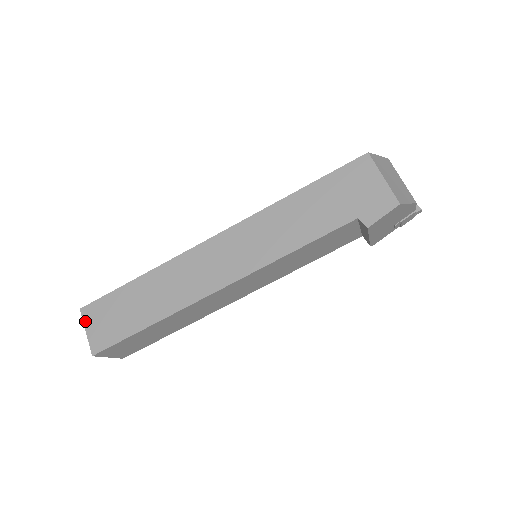
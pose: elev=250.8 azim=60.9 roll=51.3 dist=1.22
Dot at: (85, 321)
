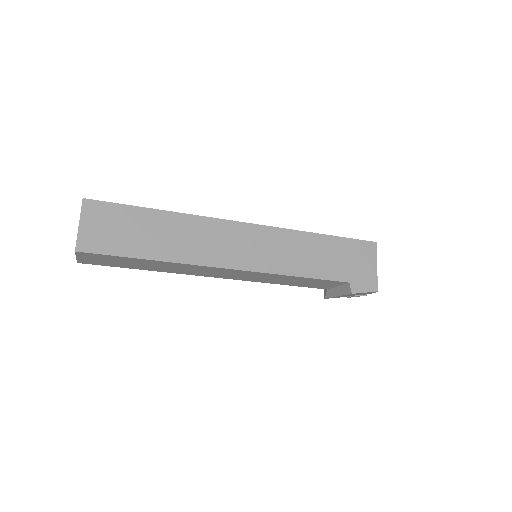
Dot at: (83, 213)
